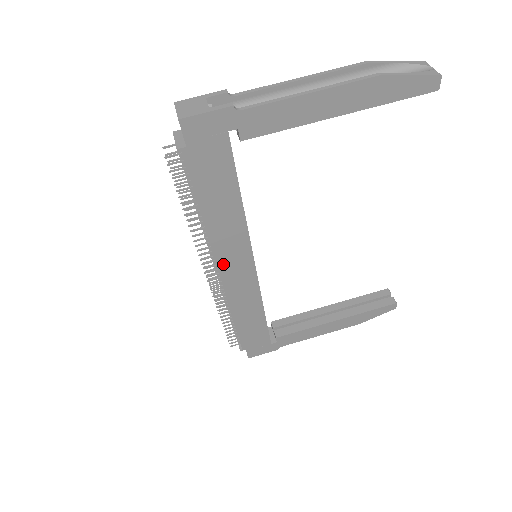
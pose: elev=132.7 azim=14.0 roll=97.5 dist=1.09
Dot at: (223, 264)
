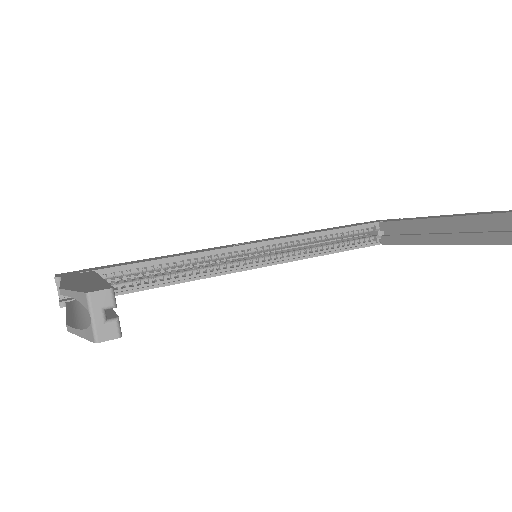
Dot at: occluded
